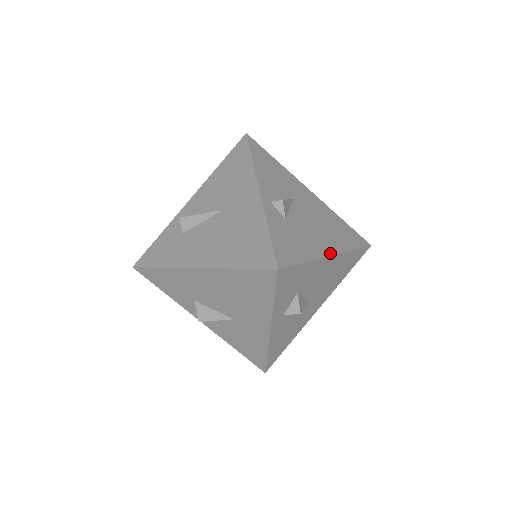
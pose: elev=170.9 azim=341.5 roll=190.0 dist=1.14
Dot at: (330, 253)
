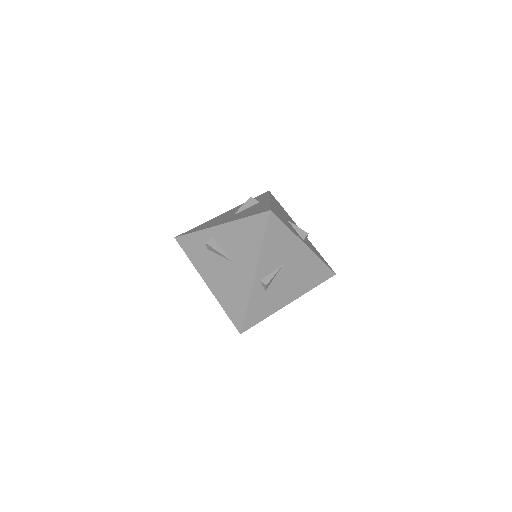
Dot at: (289, 302)
